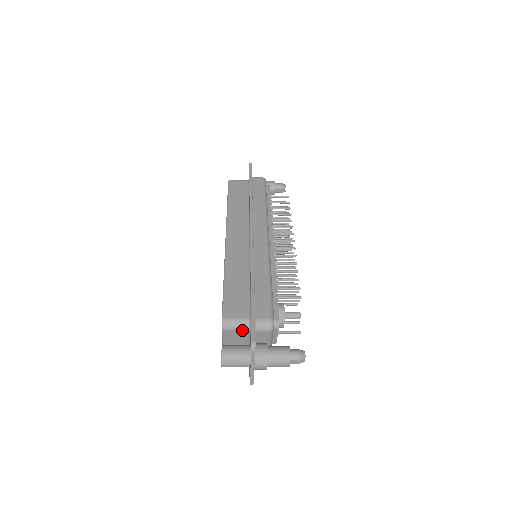
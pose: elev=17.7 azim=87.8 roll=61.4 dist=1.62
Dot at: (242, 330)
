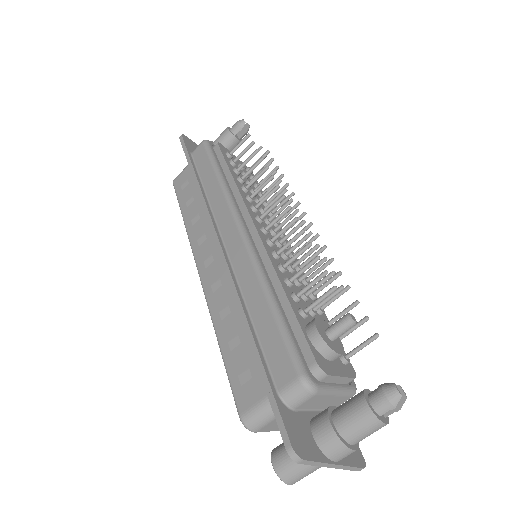
Dot at: occluded
